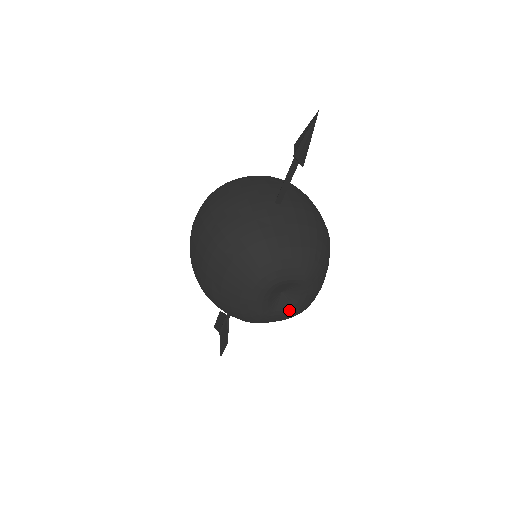
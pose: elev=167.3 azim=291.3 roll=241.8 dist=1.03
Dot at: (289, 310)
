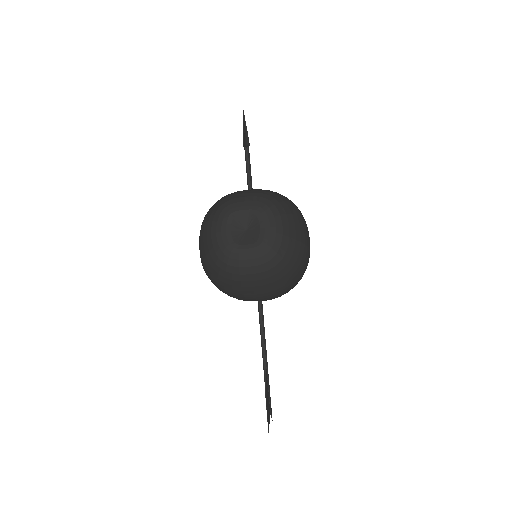
Dot at: (254, 244)
